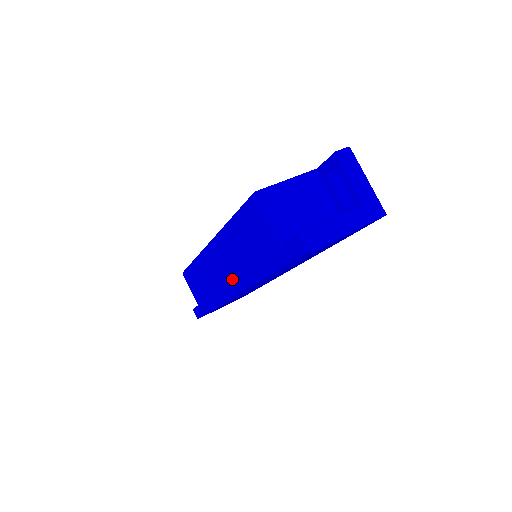
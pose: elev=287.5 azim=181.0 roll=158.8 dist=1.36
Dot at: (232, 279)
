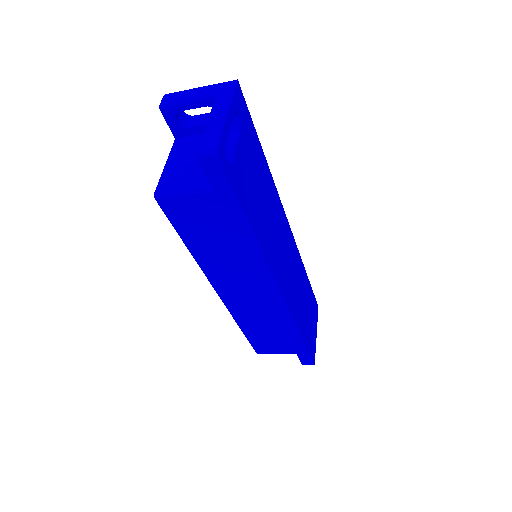
Dot at: (258, 284)
